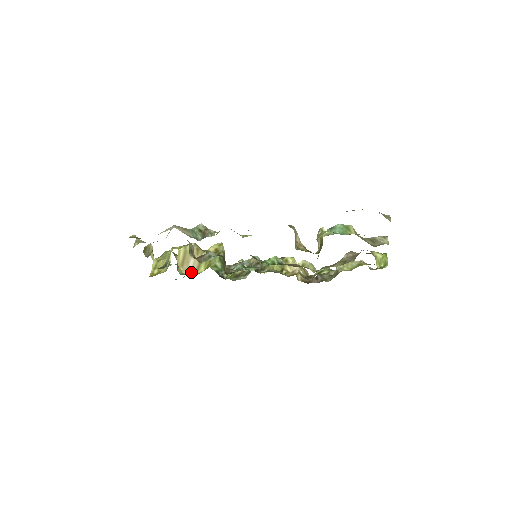
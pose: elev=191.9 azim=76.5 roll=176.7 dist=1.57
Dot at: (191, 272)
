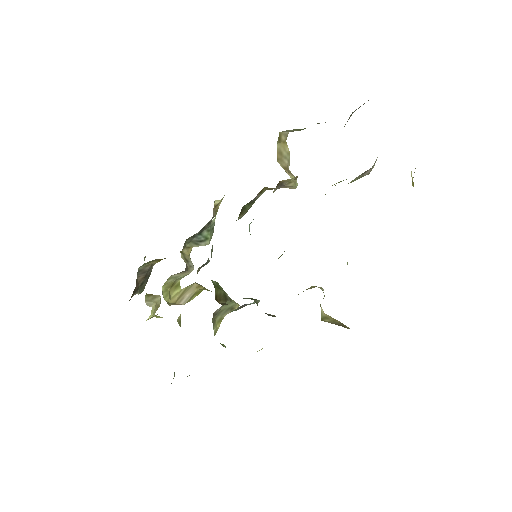
Dot at: (178, 304)
